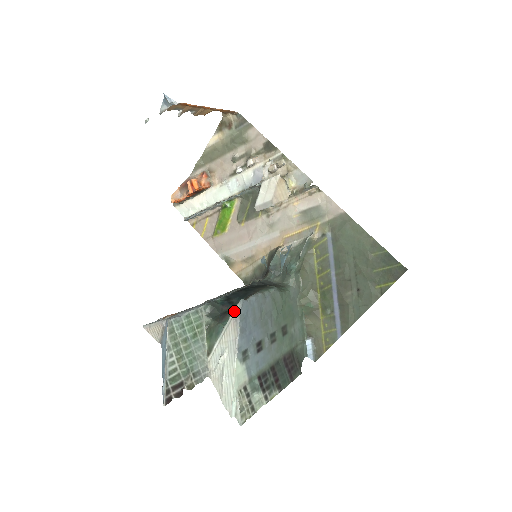
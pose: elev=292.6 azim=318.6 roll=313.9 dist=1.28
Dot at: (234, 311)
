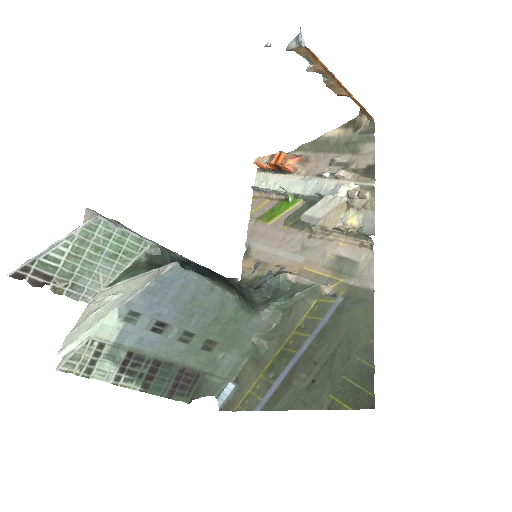
Dot at: (161, 267)
